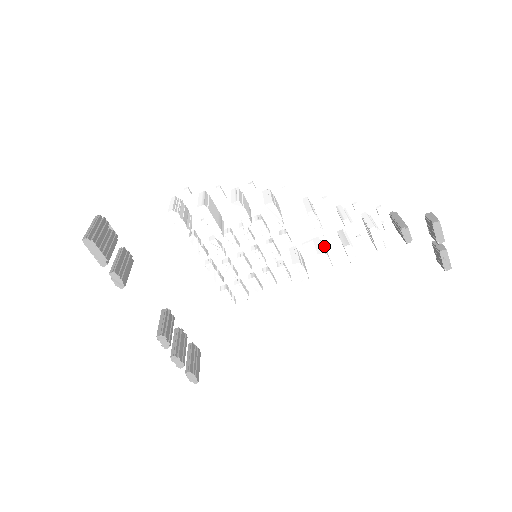
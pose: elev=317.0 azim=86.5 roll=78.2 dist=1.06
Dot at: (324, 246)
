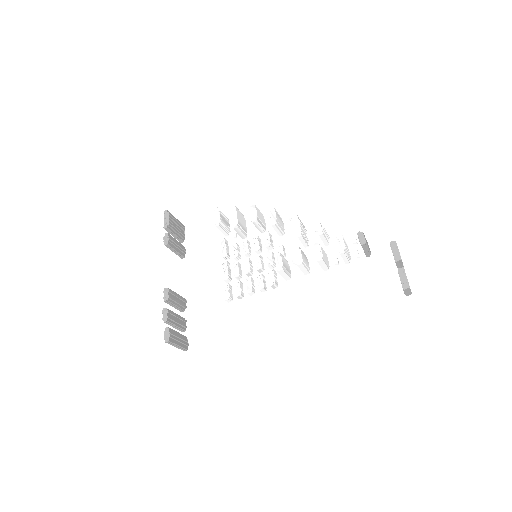
Dot at: (306, 259)
